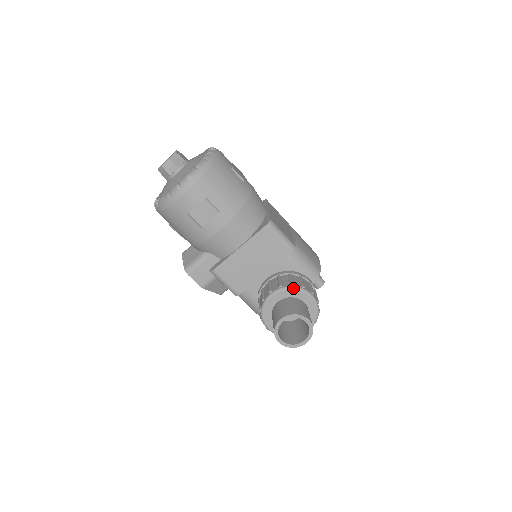
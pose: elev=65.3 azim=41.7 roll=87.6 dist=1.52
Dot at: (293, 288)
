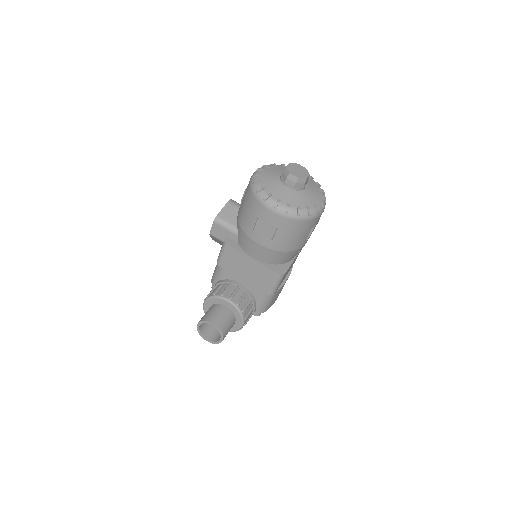
Dot at: (241, 314)
